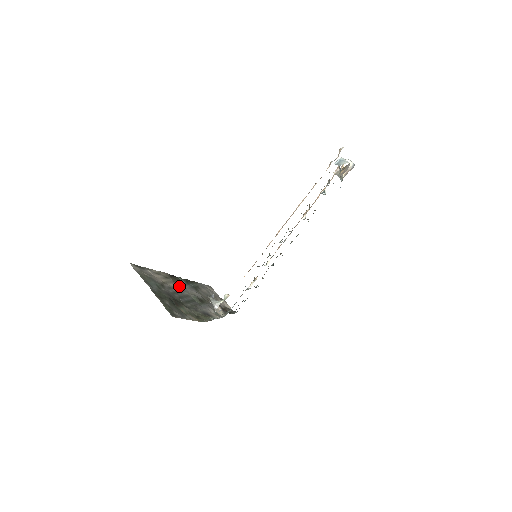
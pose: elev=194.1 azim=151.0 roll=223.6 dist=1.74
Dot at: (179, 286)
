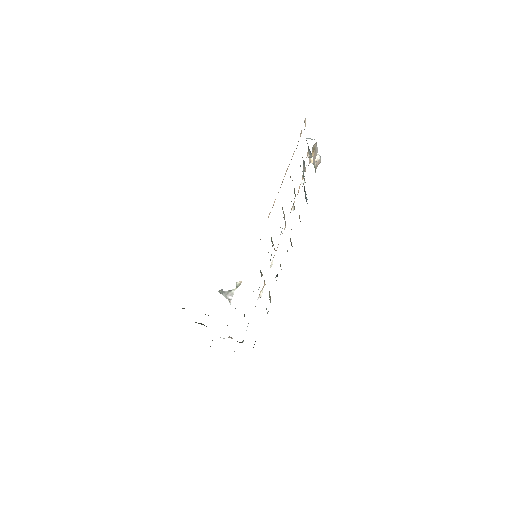
Dot at: occluded
